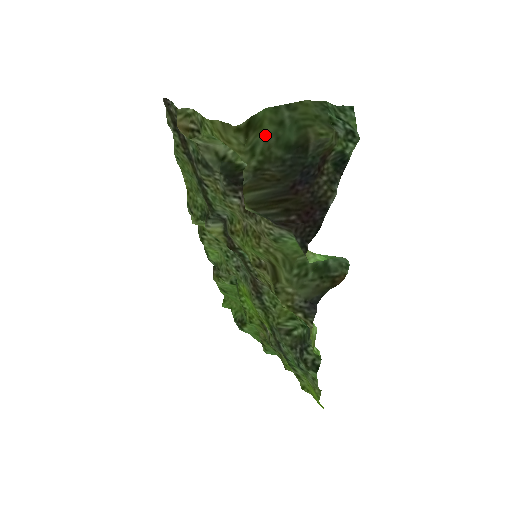
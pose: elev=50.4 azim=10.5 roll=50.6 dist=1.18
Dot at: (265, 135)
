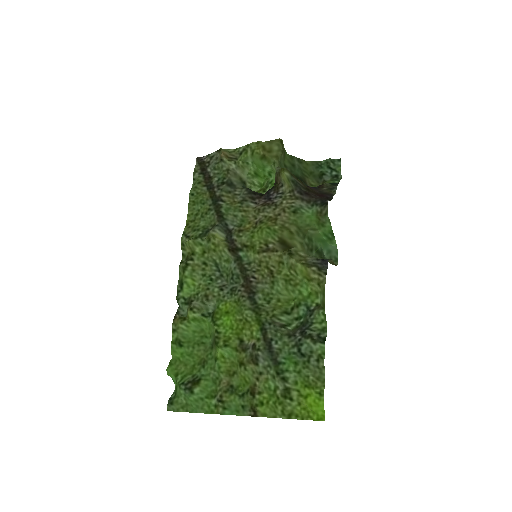
Dot at: (285, 166)
